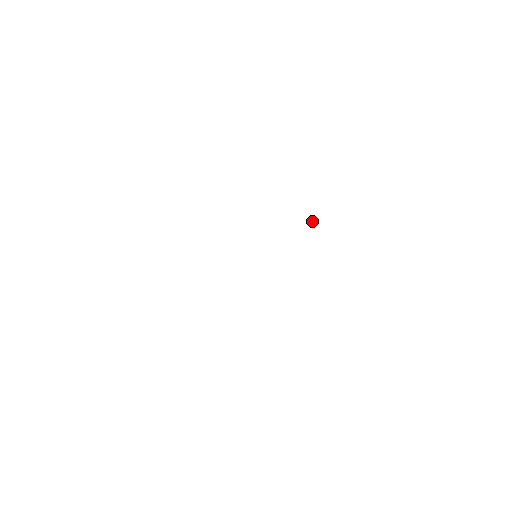
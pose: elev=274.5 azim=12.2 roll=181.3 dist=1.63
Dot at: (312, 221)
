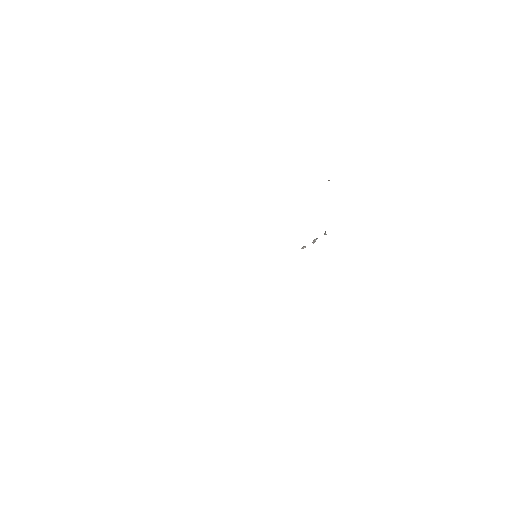
Dot at: (315, 241)
